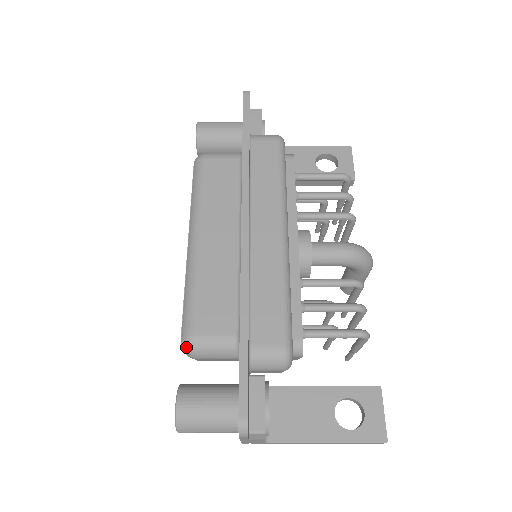
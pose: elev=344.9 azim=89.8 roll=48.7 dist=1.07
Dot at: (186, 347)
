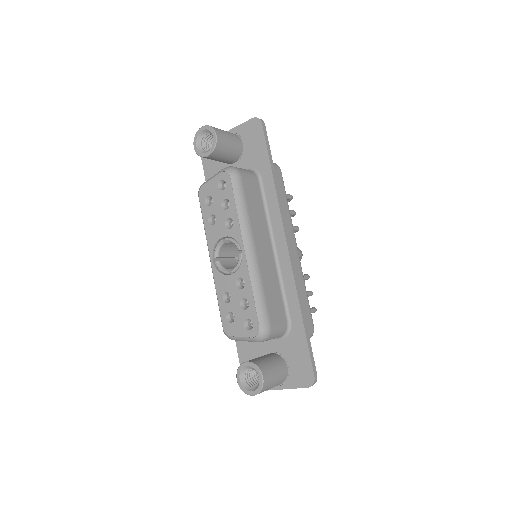
Dot at: (264, 336)
